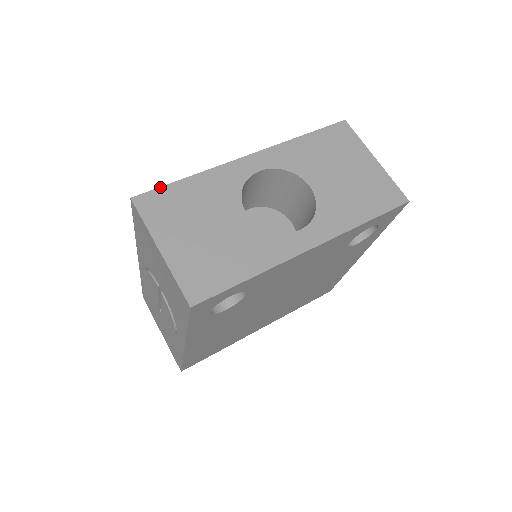
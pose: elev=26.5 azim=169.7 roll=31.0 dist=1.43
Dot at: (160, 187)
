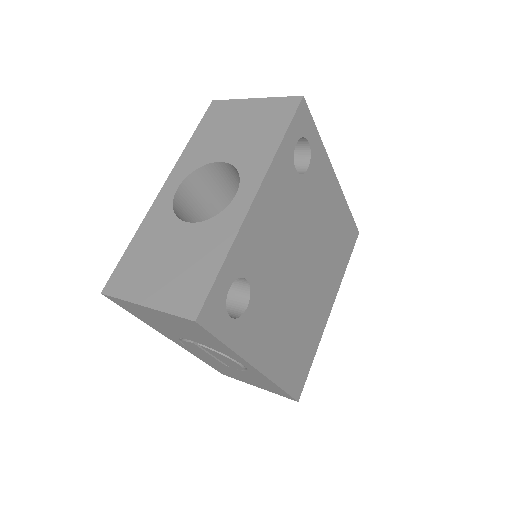
Dot at: (116, 267)
